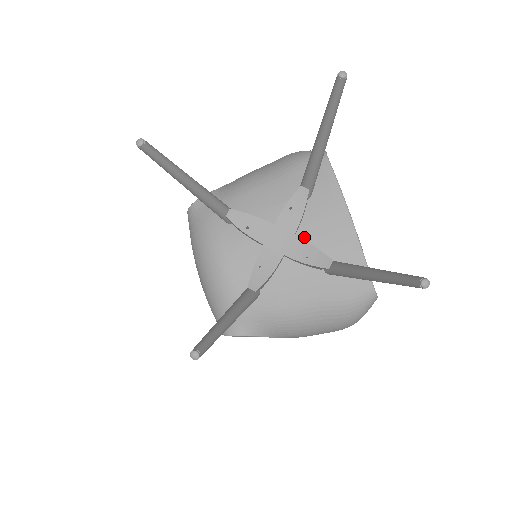
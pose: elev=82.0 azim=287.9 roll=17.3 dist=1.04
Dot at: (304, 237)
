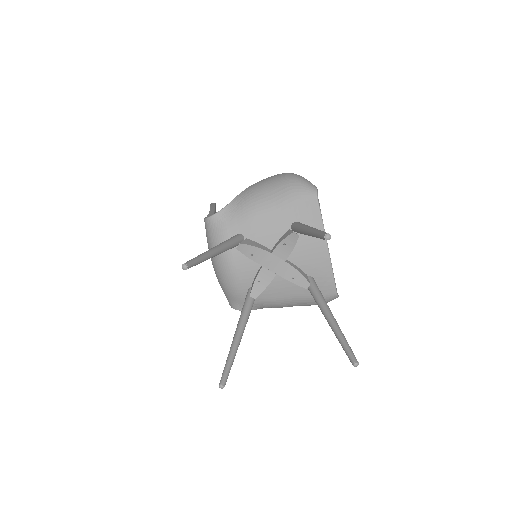
Dot at: (292, 260)
